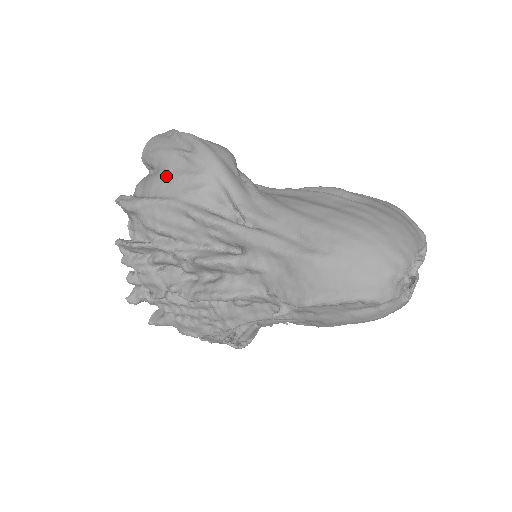
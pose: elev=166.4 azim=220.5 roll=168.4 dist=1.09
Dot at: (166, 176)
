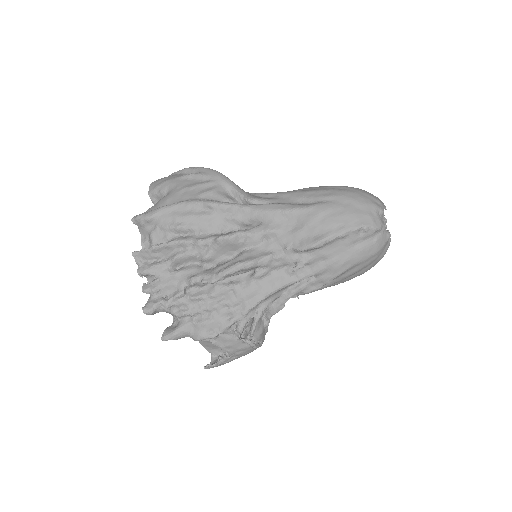
Dot at: (179, 190)
